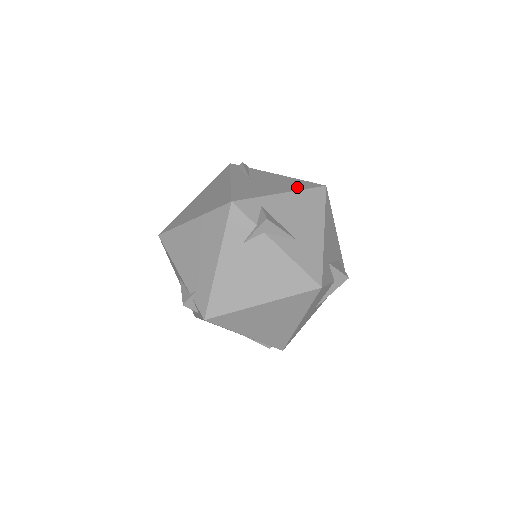
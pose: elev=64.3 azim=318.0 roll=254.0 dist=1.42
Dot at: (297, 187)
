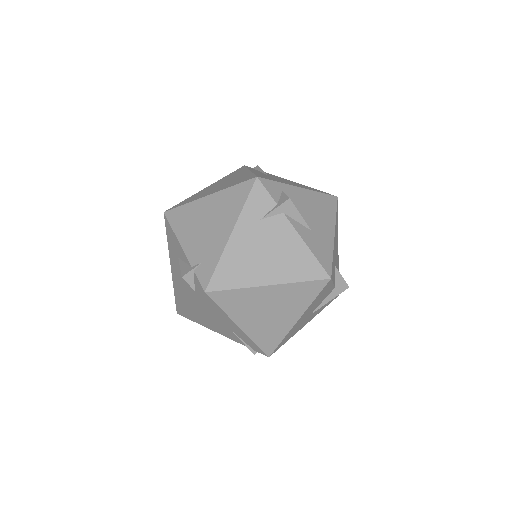
Dot at: (312, 189)
